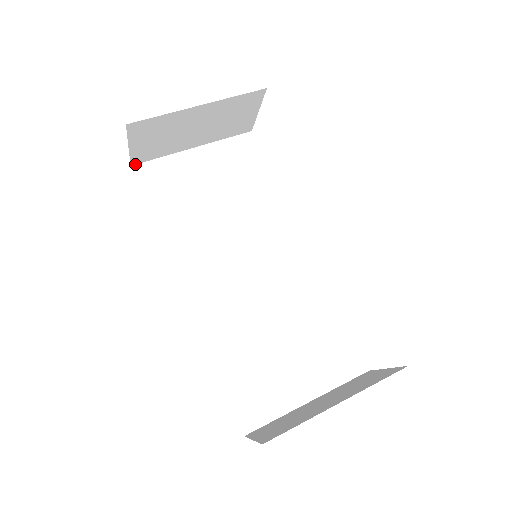
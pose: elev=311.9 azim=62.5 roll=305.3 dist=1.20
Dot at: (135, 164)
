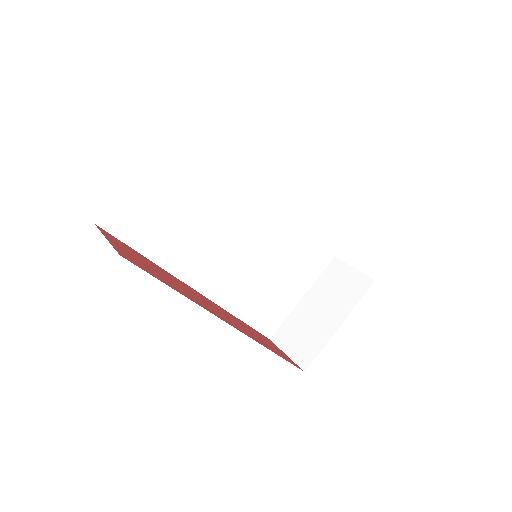
Dot at: (97, 219)
